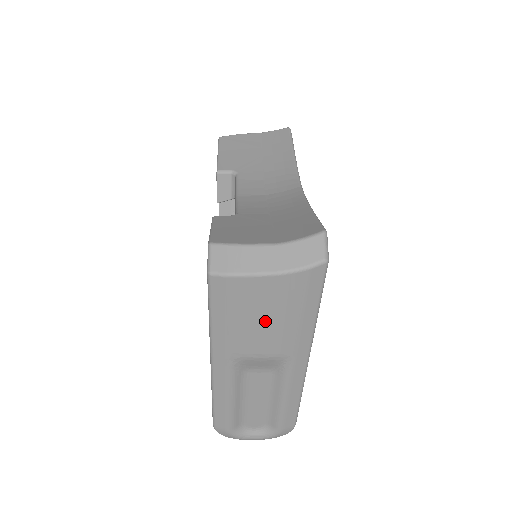
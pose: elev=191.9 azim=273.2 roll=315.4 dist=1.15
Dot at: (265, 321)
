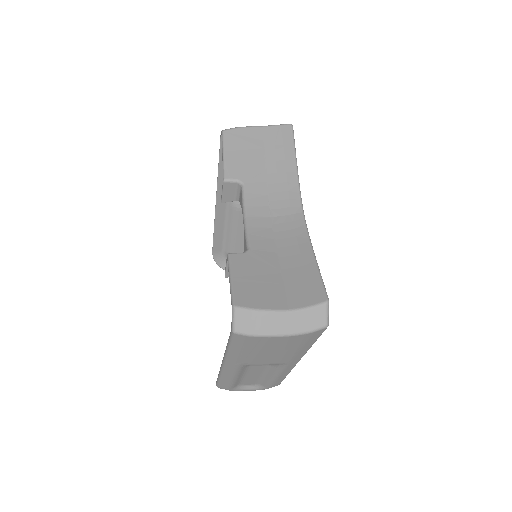
Dot at: (272, 352)
